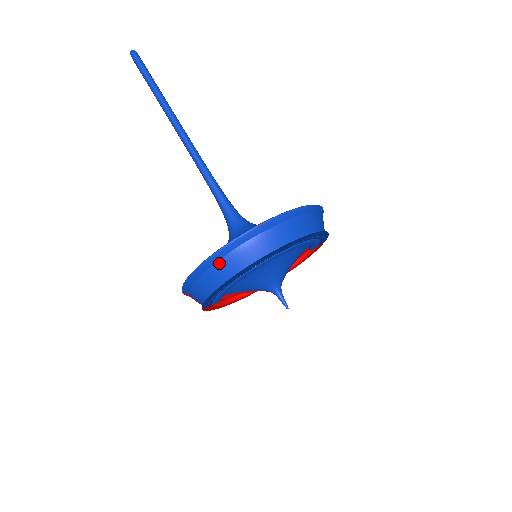
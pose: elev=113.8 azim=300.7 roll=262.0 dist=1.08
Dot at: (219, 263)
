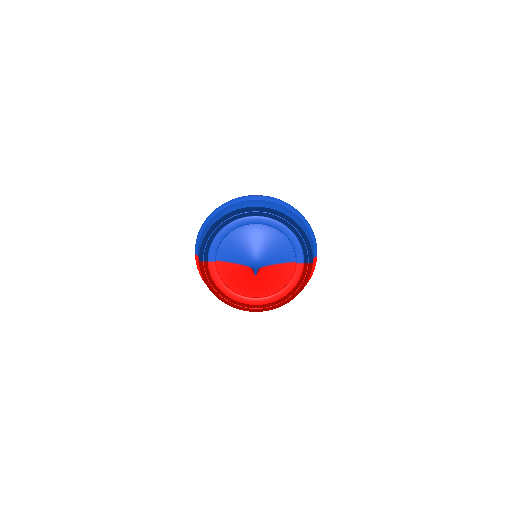
Dot at: (222, 211)
